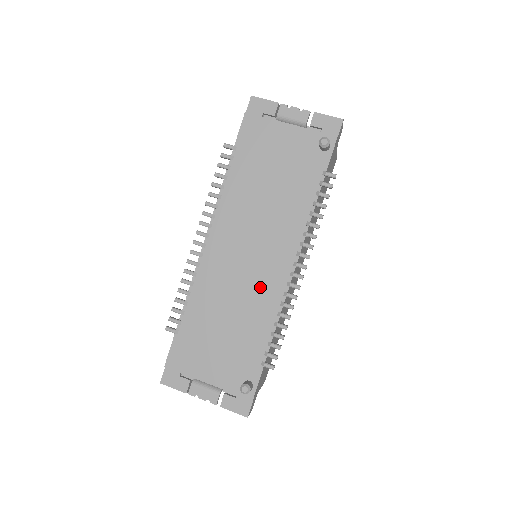
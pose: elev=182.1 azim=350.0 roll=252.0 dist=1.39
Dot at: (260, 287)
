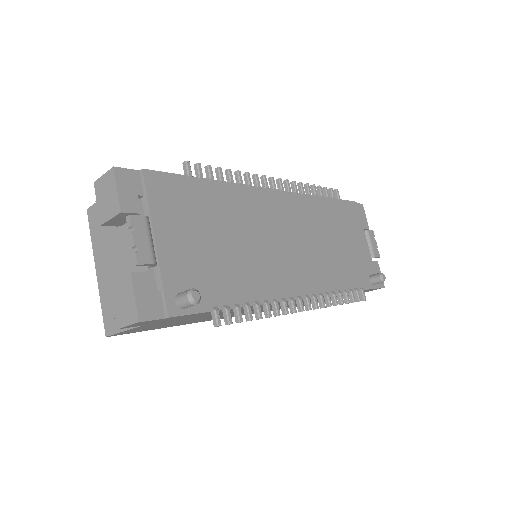
Dot at: (275, 268)
